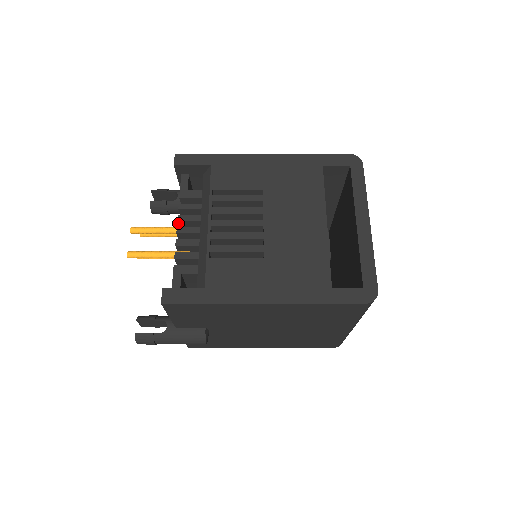
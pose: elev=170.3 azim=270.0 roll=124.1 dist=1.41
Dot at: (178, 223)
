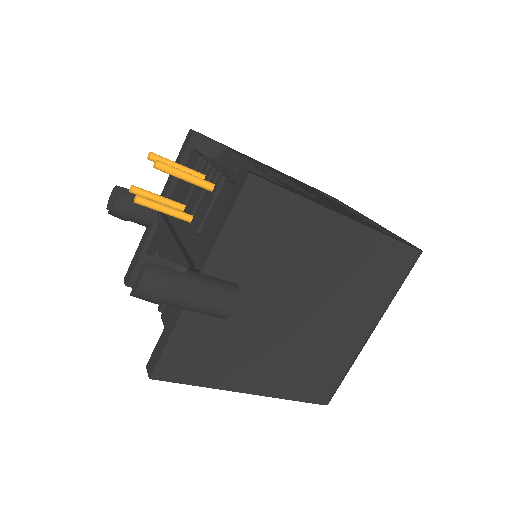
Dot at: (206, 168)
